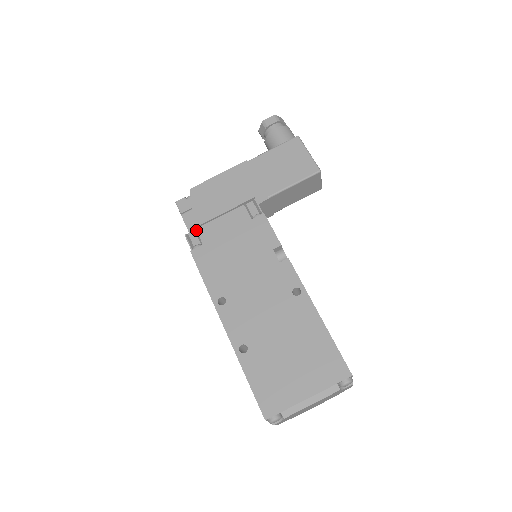
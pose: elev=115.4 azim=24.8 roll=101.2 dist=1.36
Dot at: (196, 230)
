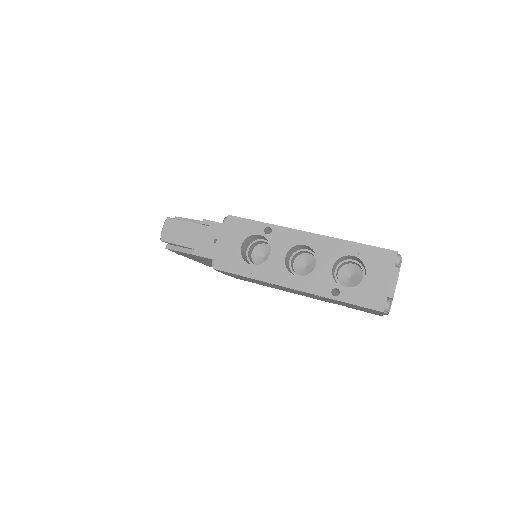
Dot at: occluded
